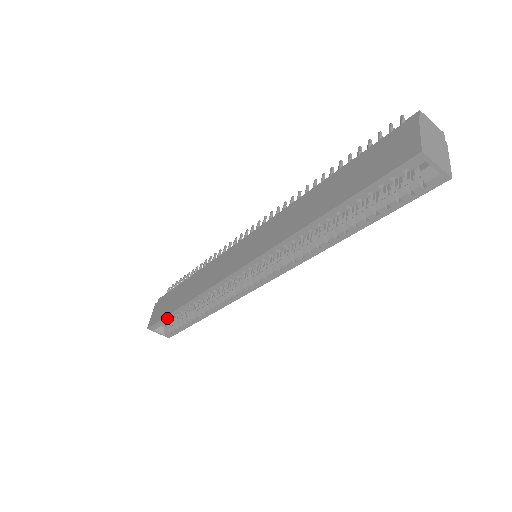
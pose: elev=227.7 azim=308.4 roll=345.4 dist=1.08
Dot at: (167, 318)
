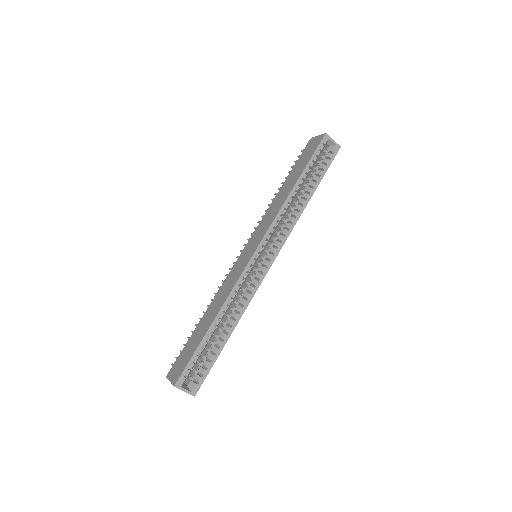
Dot at: (197, 352)
